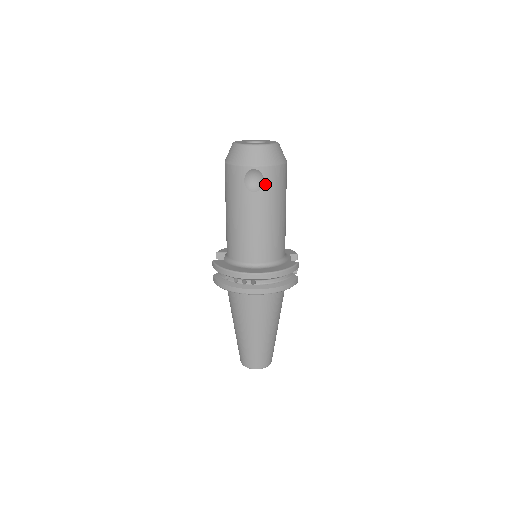
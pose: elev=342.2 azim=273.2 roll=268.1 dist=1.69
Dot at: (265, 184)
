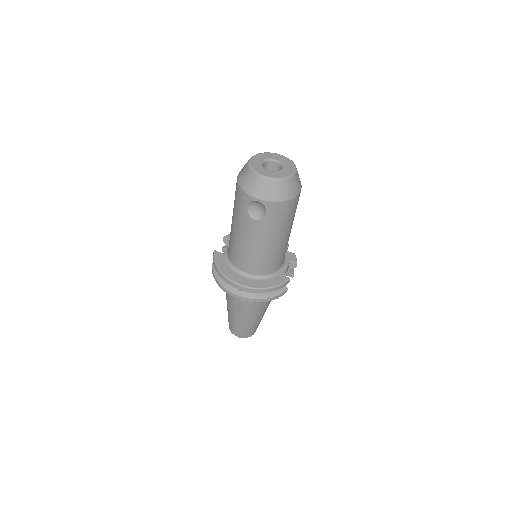
Dot at: (267, 216)
